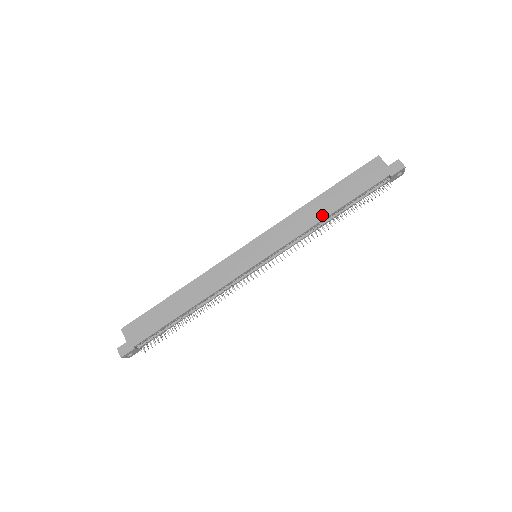
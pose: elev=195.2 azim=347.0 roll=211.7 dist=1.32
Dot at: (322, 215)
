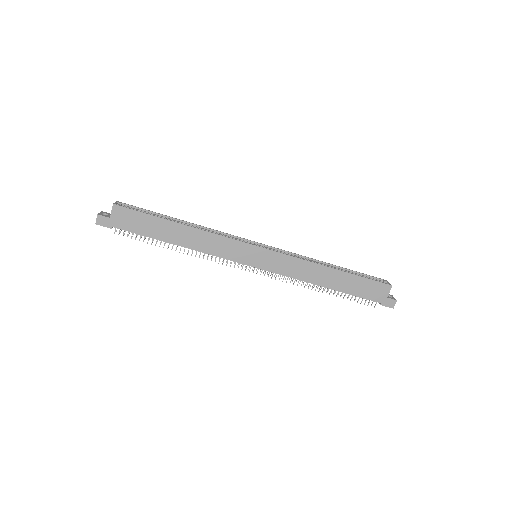
Dot at: (321, 282)
